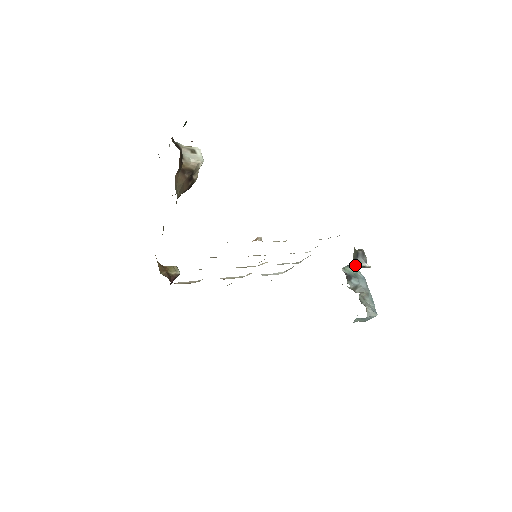
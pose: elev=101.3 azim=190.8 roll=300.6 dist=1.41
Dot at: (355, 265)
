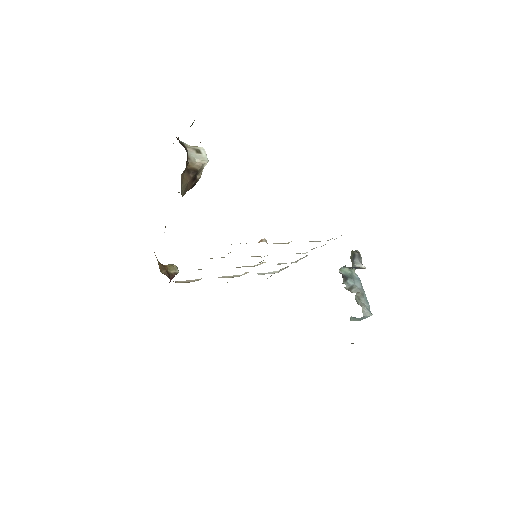
Dot at: (352, 266)
